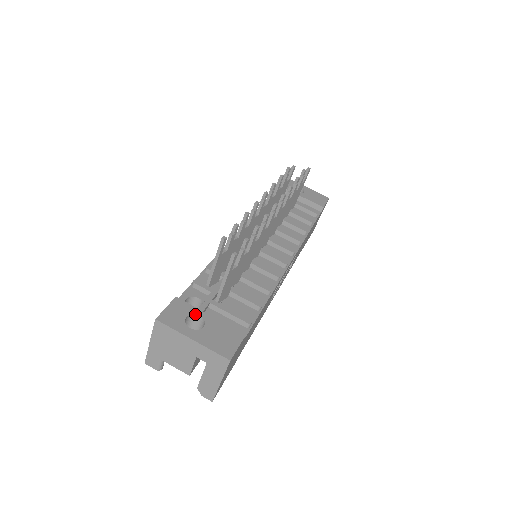
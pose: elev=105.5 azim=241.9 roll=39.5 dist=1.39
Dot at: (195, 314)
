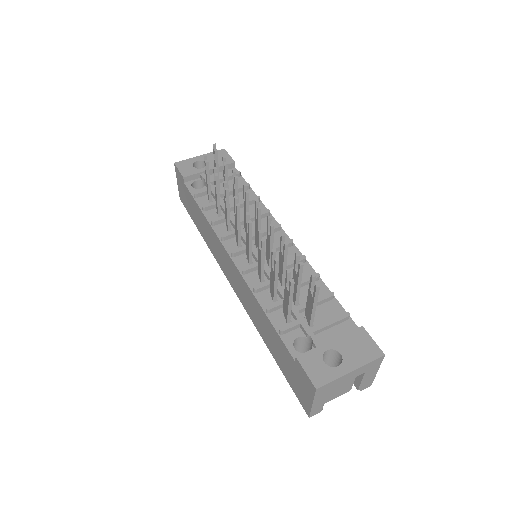
Dot at: (324, 353)
